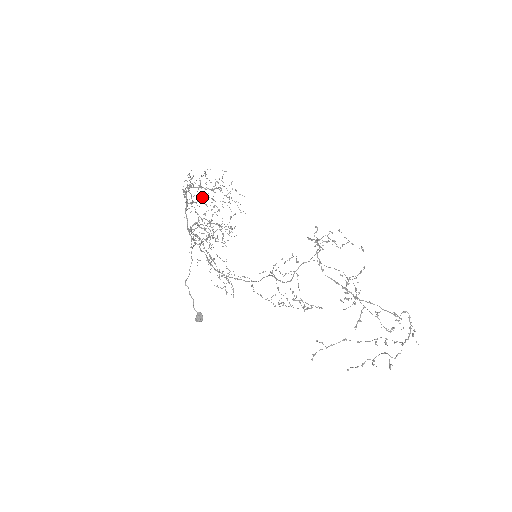
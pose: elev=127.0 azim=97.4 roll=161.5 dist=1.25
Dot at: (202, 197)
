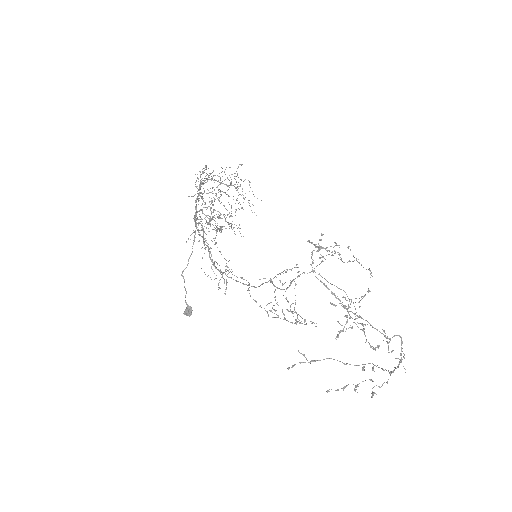
Dot at: (213, 187)
